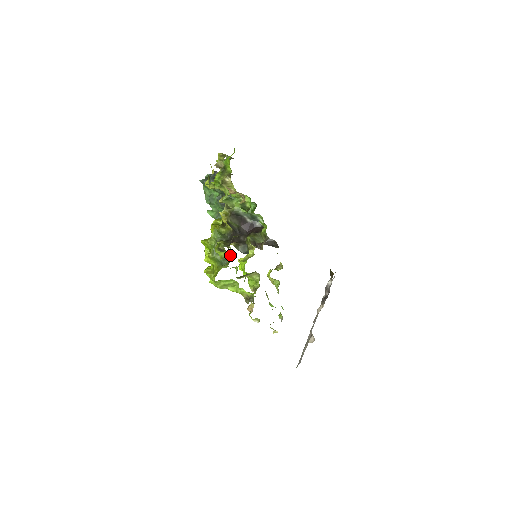
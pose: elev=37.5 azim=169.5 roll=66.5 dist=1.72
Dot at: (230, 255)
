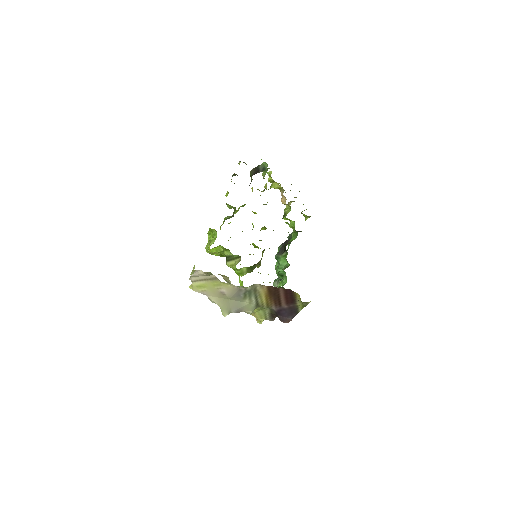
Dot at: occluded
